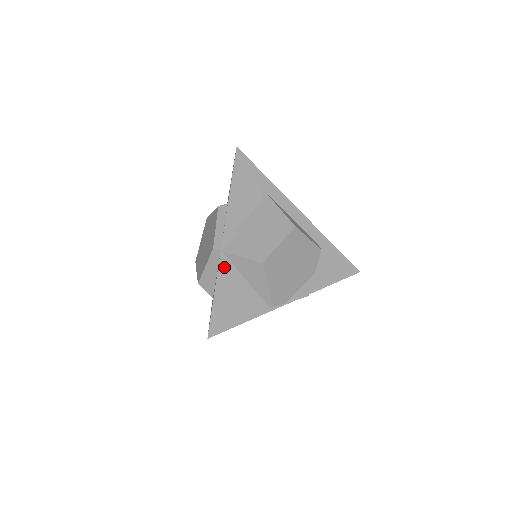
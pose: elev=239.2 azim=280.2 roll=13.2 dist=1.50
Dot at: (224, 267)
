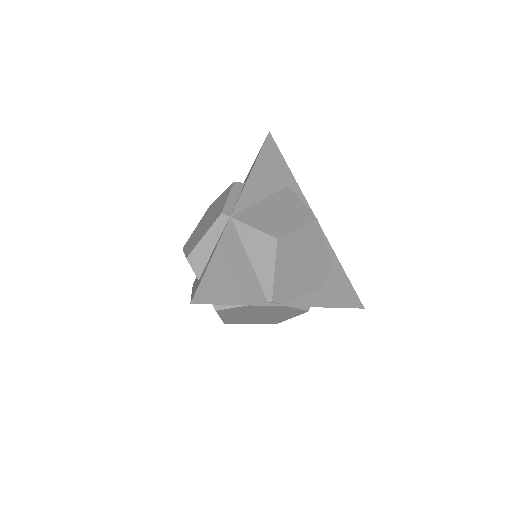
Dot at: (229, 235)
